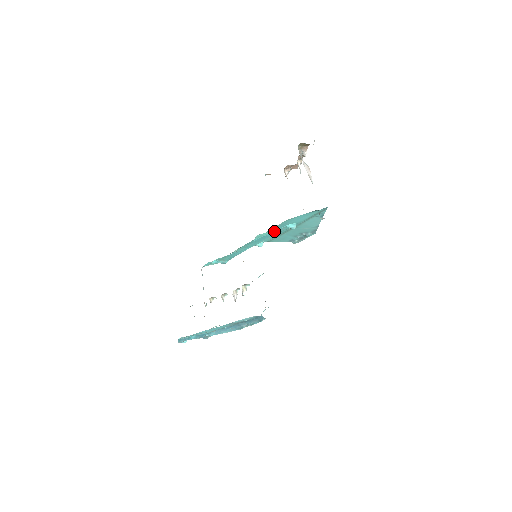
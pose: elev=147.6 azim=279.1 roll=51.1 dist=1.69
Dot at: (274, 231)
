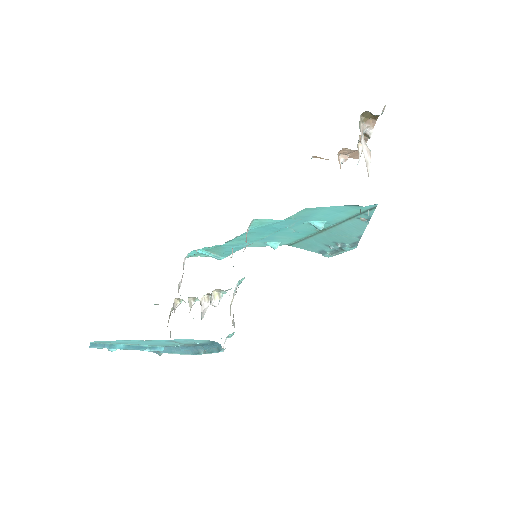
Dot at: (281, 220)
